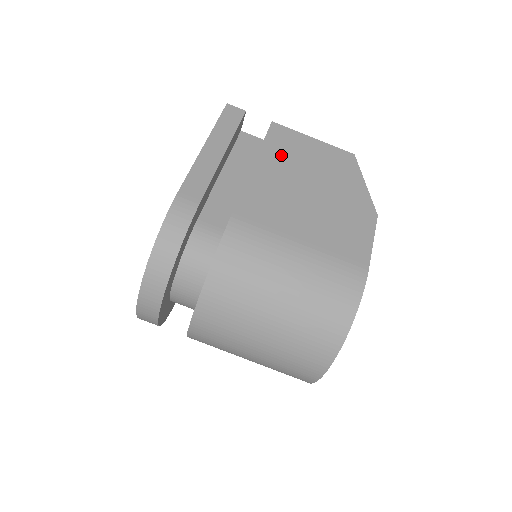
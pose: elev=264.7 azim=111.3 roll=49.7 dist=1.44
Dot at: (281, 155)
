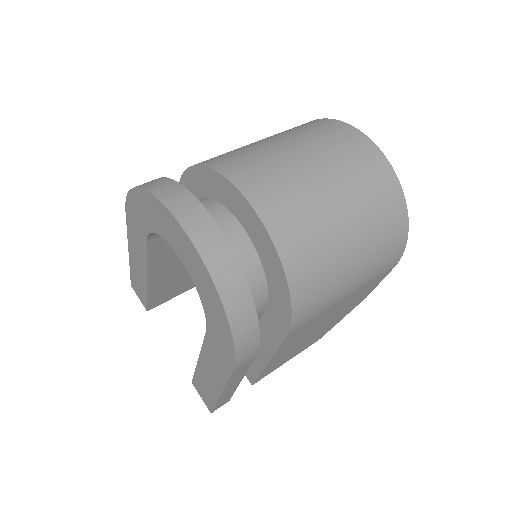
Dot at: occluded
